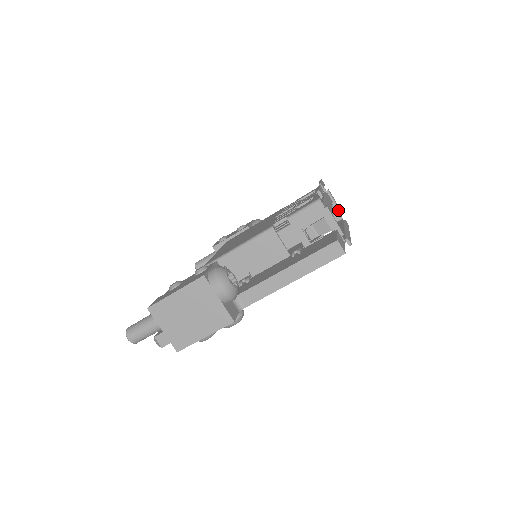
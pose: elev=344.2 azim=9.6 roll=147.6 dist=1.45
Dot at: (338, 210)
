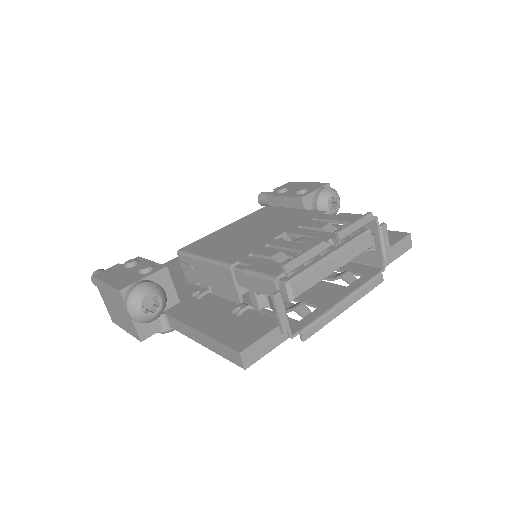
Dot at: (382, 255)
